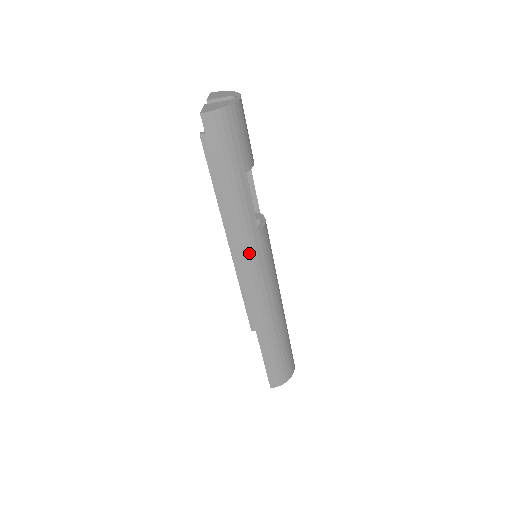
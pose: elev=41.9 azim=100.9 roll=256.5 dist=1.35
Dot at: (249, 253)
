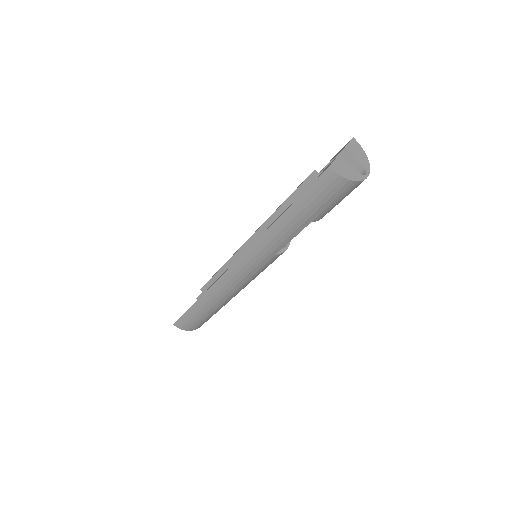
Dot at: (254, 260)
